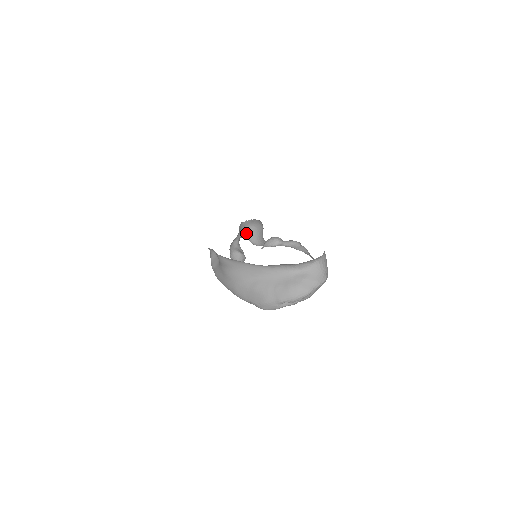
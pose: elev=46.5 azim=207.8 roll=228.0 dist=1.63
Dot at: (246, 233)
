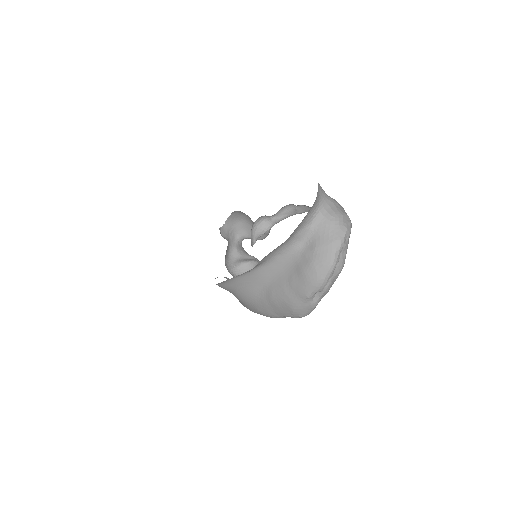
Dot at: (241, 234)
